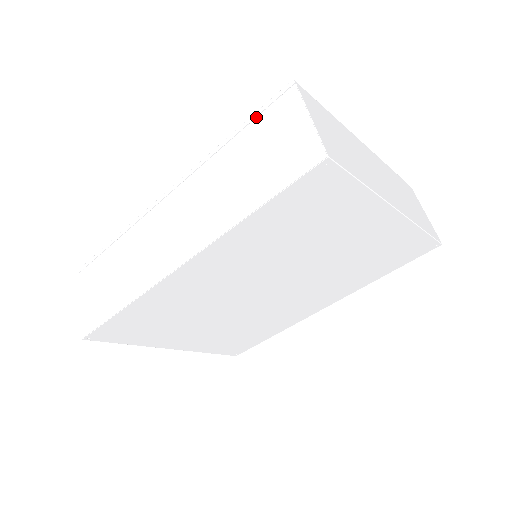
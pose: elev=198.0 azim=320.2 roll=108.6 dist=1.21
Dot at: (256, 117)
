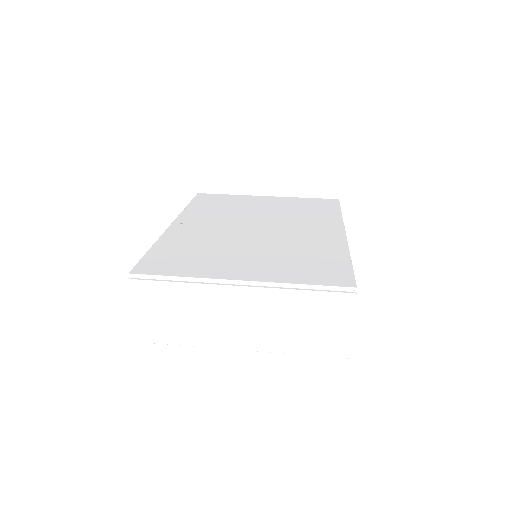
Dot at: occluded
